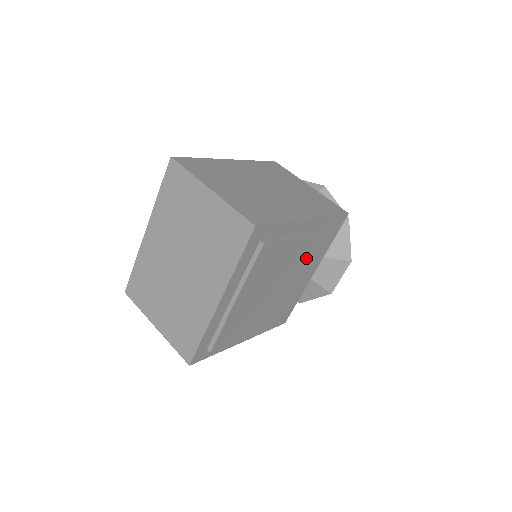
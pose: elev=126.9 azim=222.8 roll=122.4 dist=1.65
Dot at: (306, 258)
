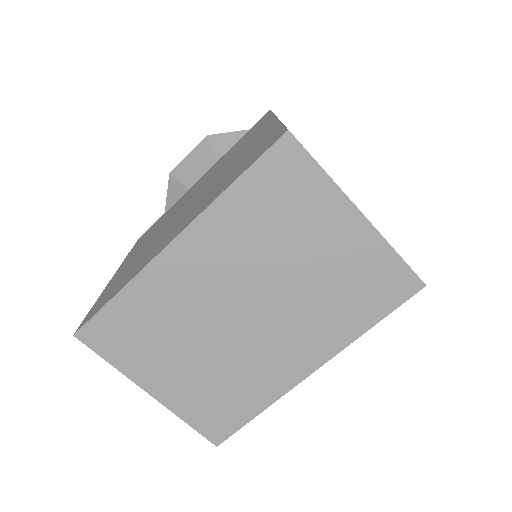
Dot at: occluded
